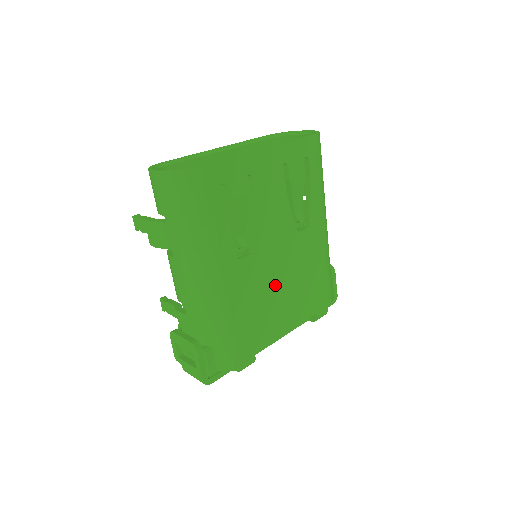
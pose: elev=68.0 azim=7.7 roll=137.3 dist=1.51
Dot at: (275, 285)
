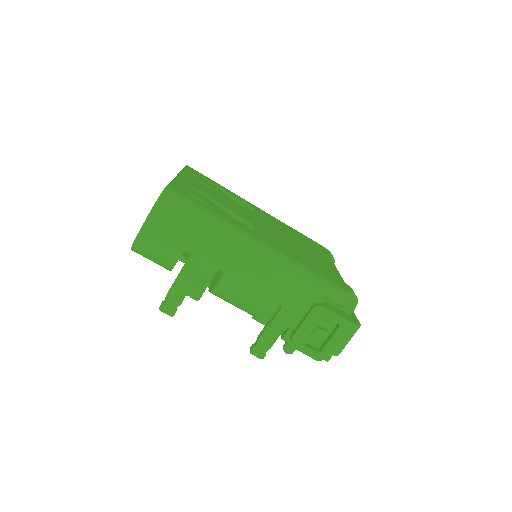
Dot at: (291, 242)
